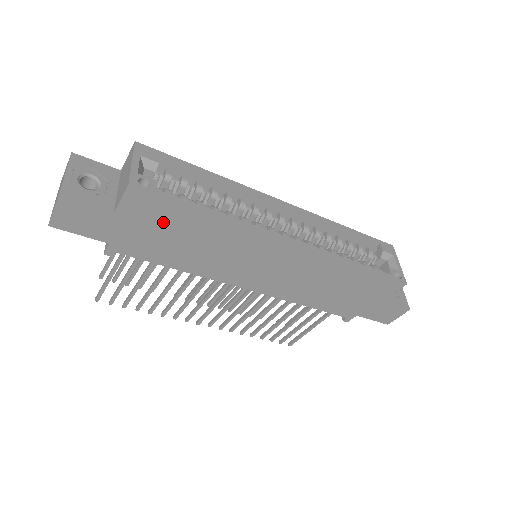
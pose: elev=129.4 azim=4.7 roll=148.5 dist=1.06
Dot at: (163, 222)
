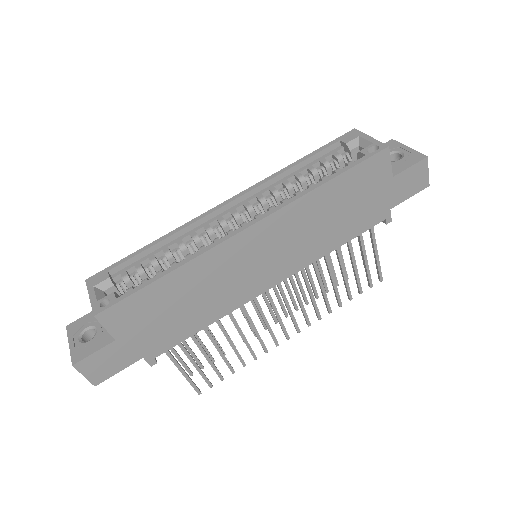
Dot at: (149, 311)
